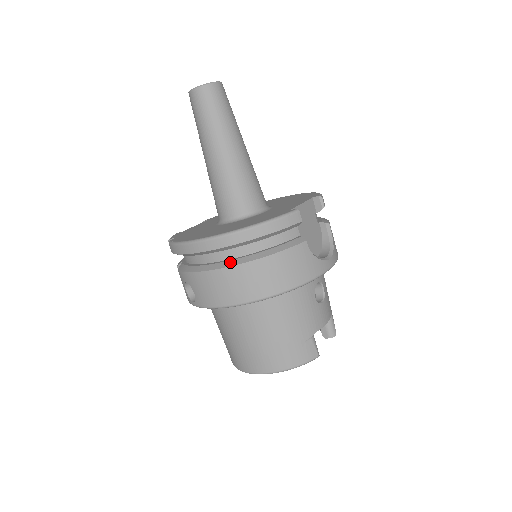
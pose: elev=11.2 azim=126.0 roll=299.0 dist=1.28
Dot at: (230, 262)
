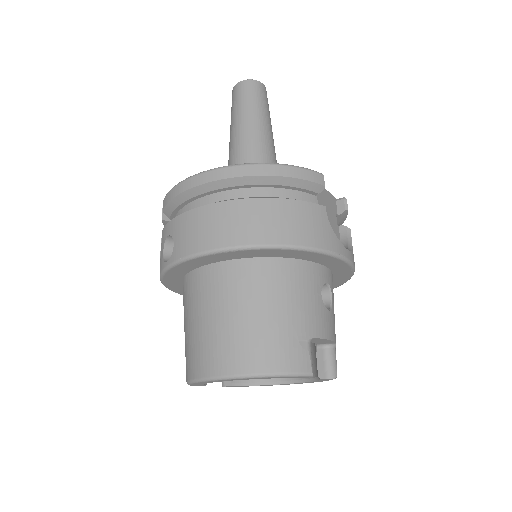
Dot at: (232, 199)
